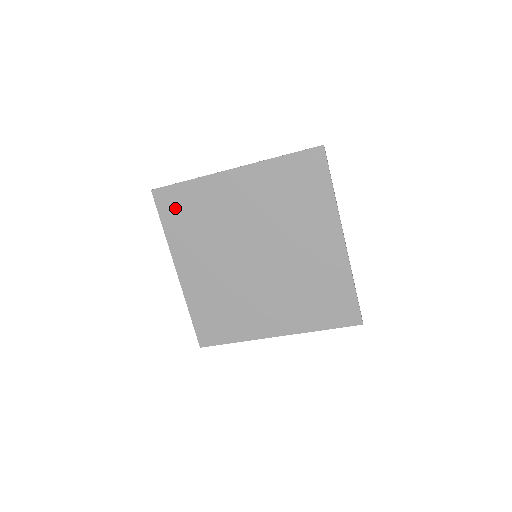
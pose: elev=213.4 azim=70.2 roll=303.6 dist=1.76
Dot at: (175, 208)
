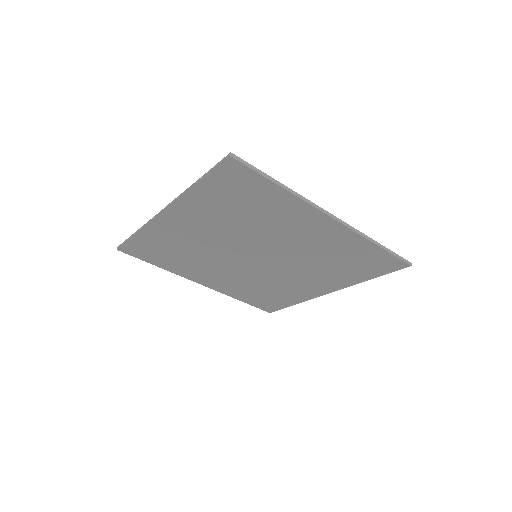
Dot at: (150, 253)
